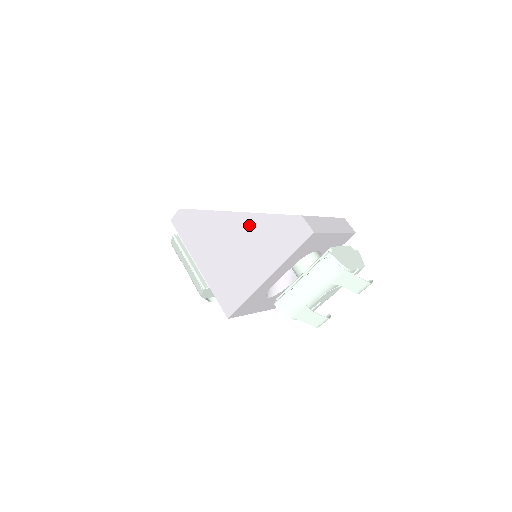
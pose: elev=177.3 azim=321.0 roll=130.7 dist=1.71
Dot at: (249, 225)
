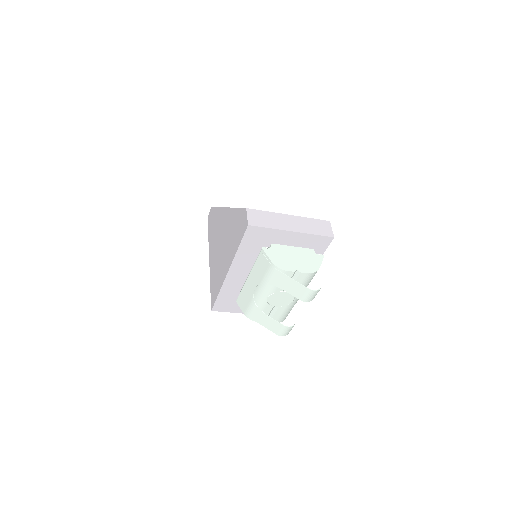
Dot at: (228, 220)
